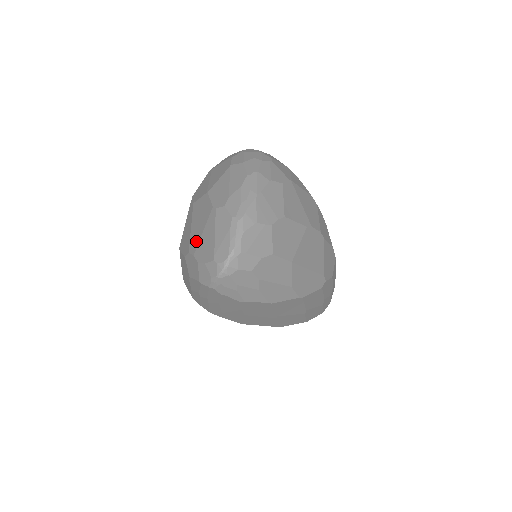
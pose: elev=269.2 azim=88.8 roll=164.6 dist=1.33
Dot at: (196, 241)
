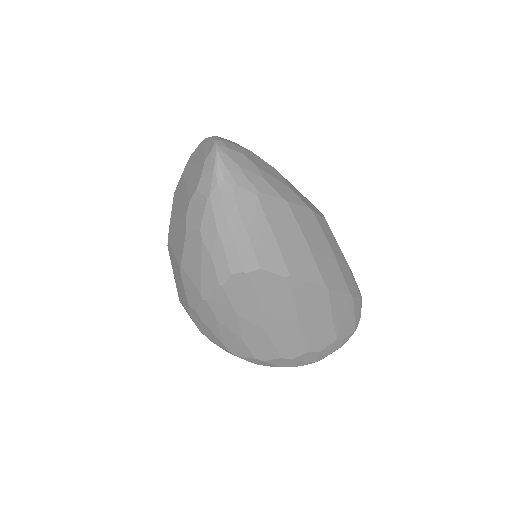
Dot at: (186, 199)
